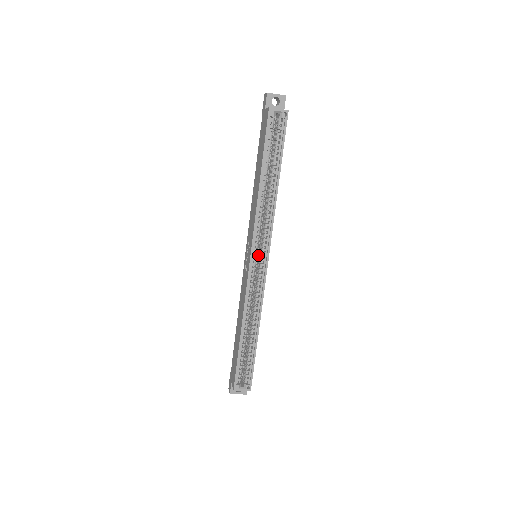
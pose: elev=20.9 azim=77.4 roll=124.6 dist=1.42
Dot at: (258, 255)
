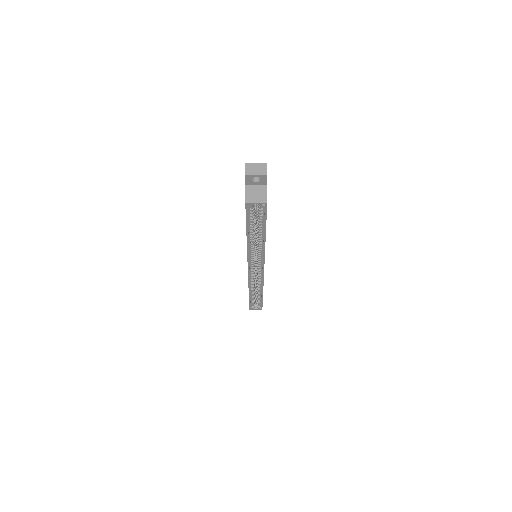
Dot at: (256, 262)
